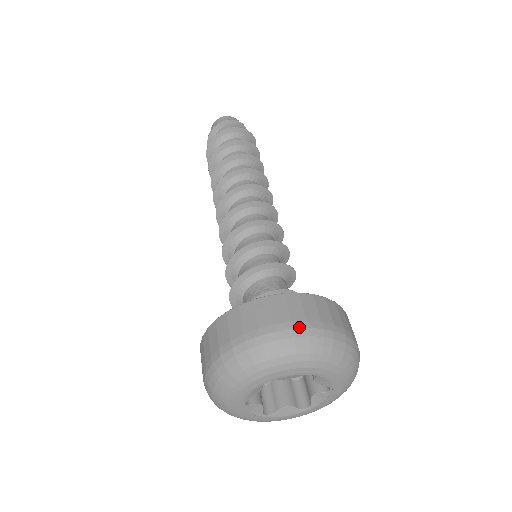
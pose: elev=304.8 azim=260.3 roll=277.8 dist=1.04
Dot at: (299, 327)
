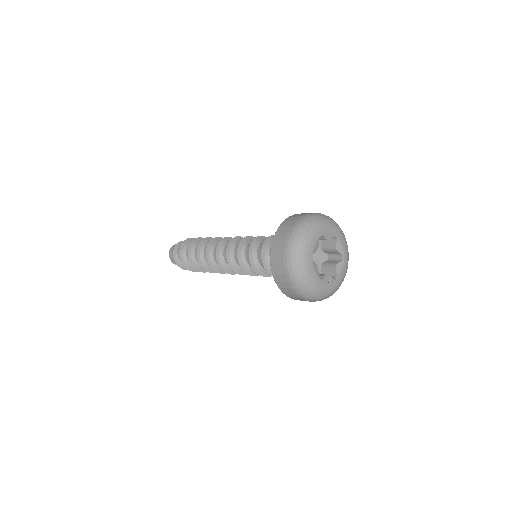
Dot at: occluded
